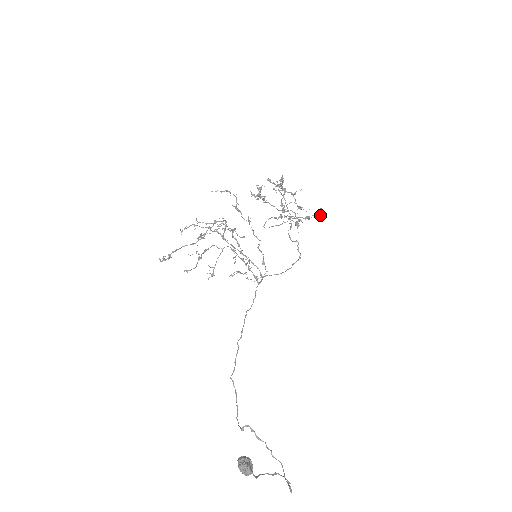
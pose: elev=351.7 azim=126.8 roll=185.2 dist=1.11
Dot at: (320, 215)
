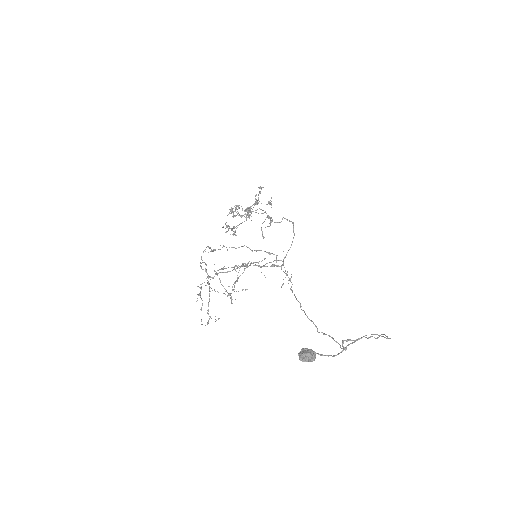
Dot at: occluded
